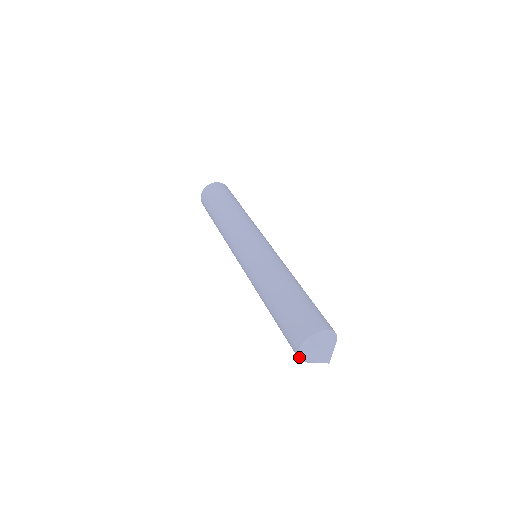
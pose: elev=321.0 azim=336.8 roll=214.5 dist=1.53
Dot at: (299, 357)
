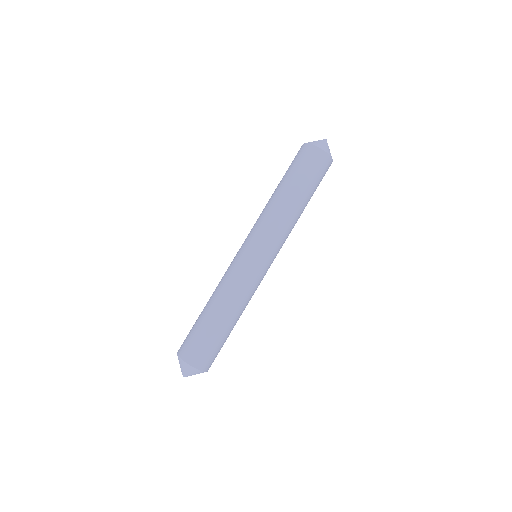
Dot at: occluded
